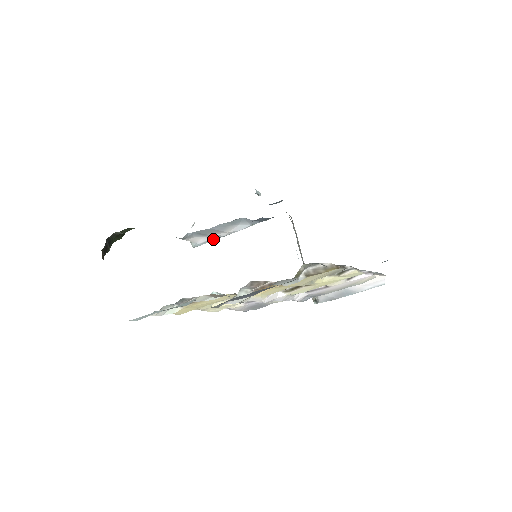
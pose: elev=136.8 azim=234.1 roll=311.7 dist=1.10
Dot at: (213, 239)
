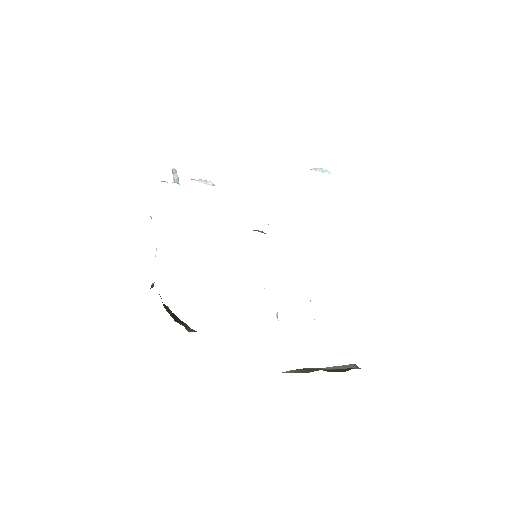
Dot at: occluded
